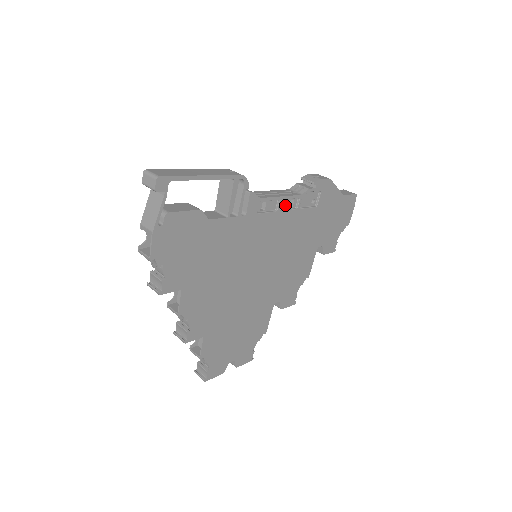
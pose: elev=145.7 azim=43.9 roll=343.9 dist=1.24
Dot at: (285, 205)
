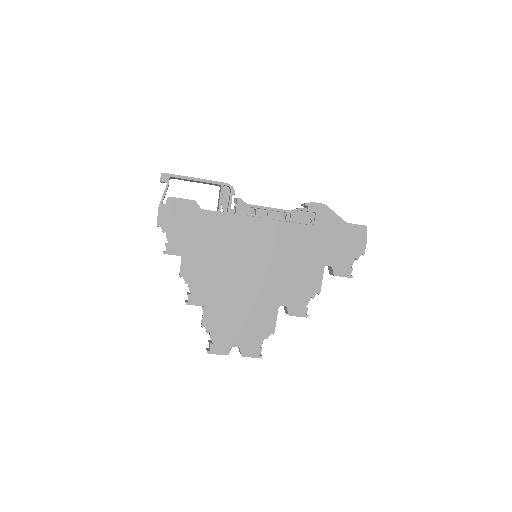
Dot at: (277, 217)
